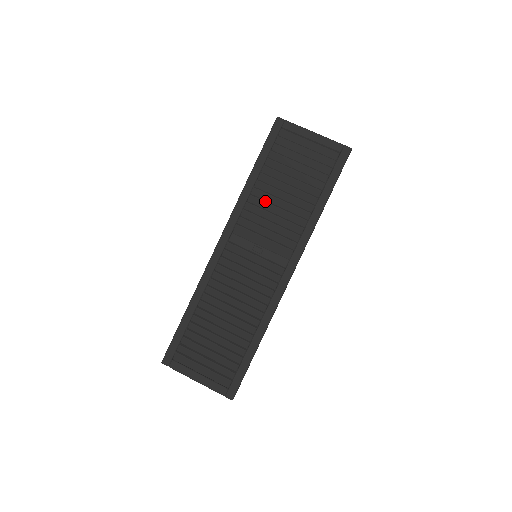
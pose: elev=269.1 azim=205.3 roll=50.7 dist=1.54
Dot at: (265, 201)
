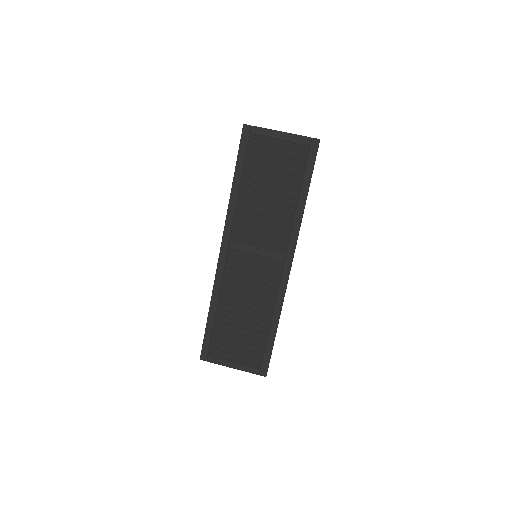
Dot at: (252, 206)
